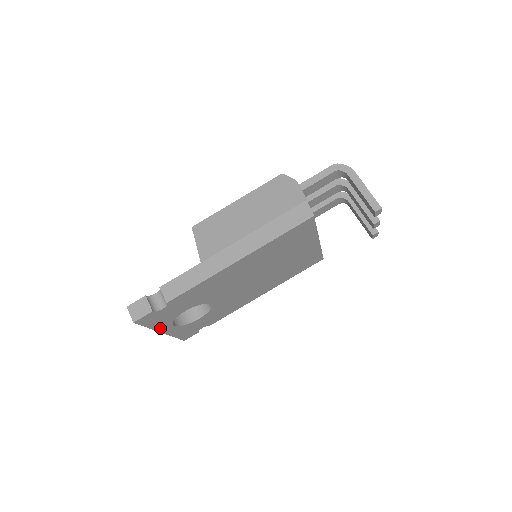
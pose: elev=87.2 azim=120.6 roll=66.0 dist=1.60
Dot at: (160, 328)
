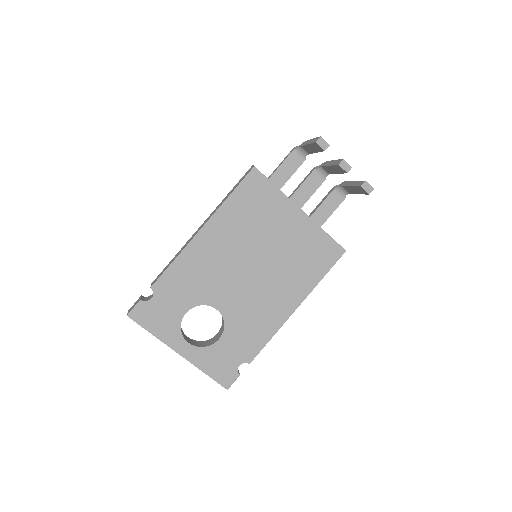
Dot at: (170, 342)
